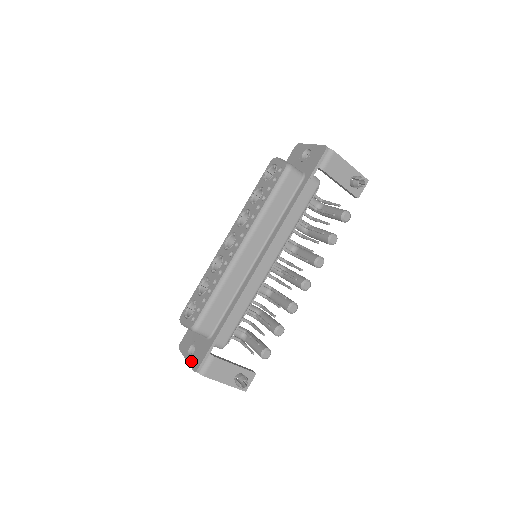
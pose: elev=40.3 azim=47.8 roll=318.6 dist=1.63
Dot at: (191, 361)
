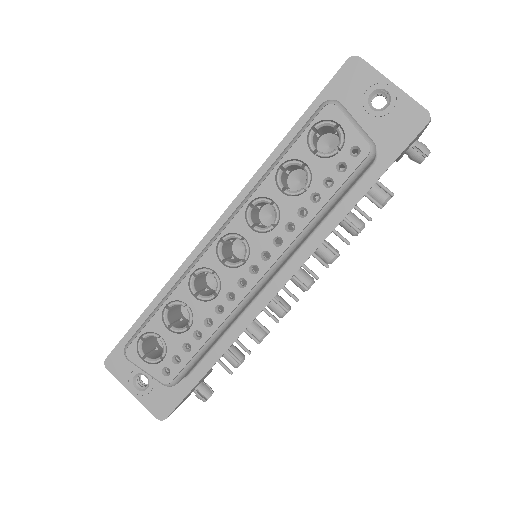
Dot at: (146, 401)
